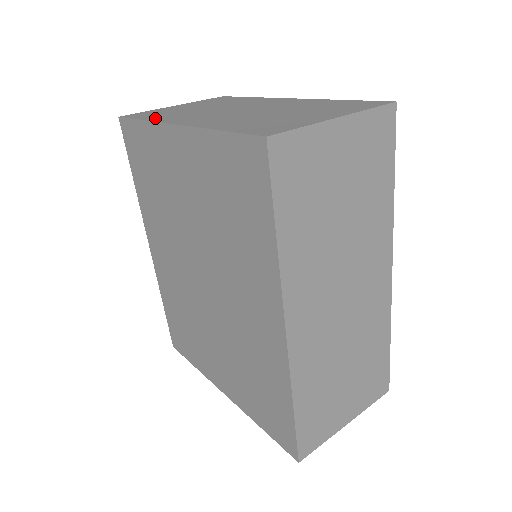
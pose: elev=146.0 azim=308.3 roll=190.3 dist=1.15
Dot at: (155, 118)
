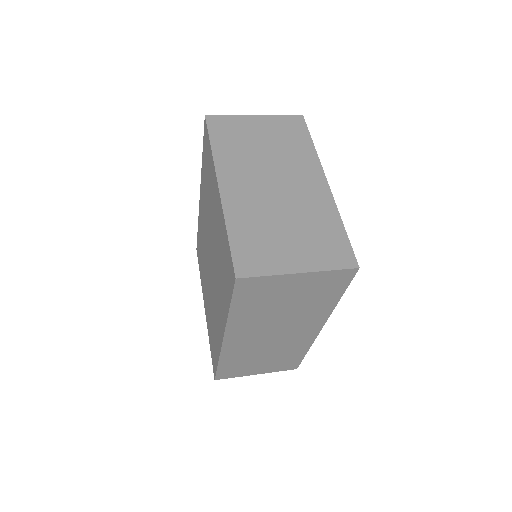
Dot at: (220, 151)
